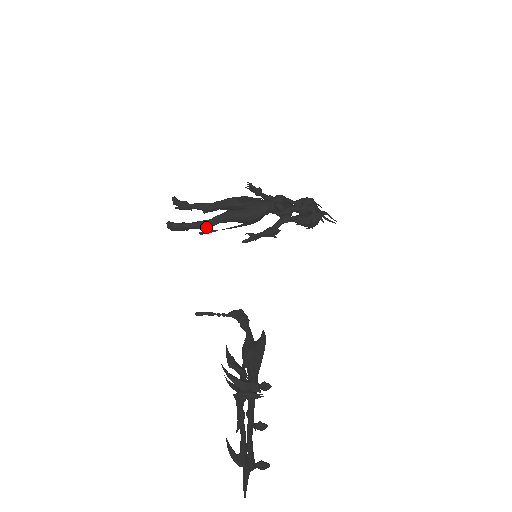
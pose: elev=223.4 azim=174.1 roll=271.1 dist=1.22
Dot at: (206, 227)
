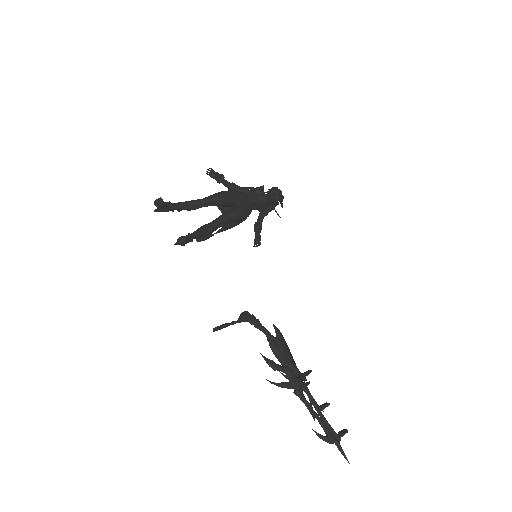
Dot at: (209, 234)
